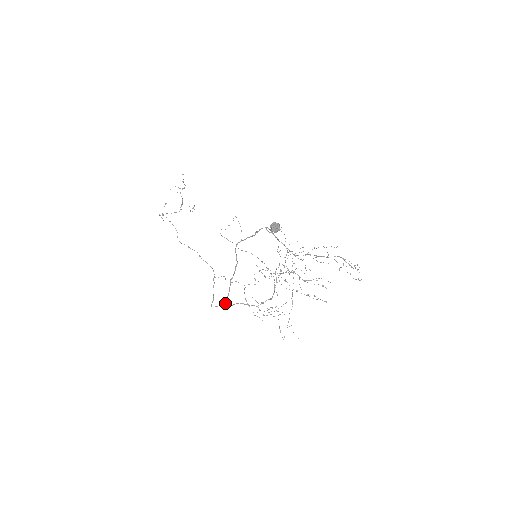
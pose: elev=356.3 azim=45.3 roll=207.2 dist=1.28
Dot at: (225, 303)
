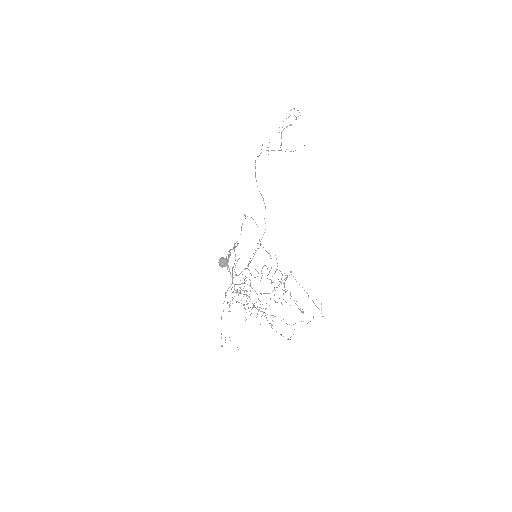
Dot at: occluded
